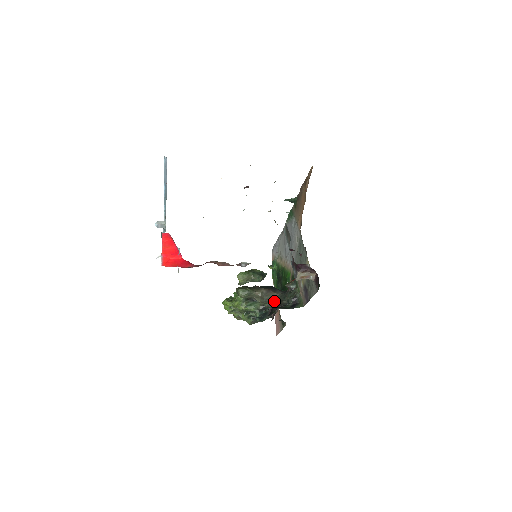
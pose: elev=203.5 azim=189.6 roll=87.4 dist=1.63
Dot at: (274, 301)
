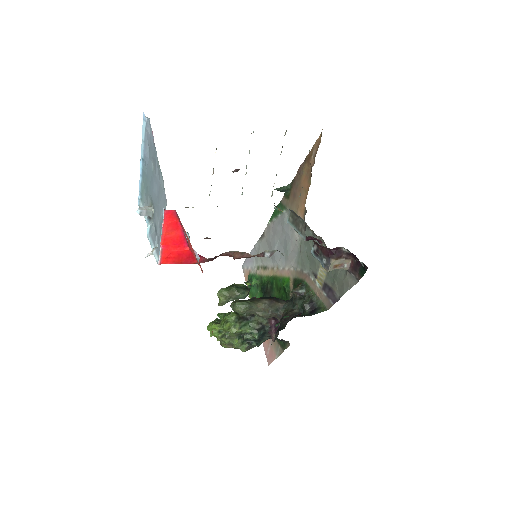
Dot at: (280, 313)
